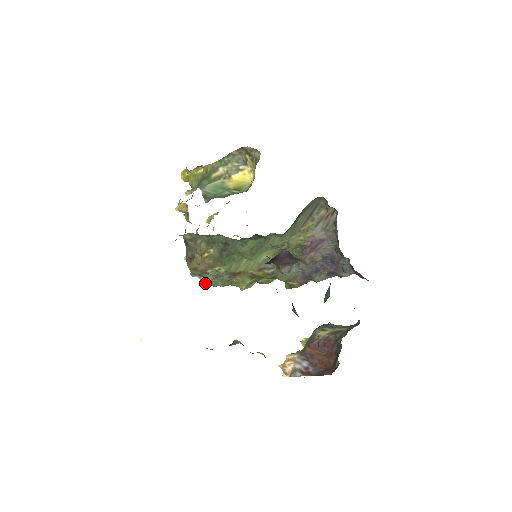
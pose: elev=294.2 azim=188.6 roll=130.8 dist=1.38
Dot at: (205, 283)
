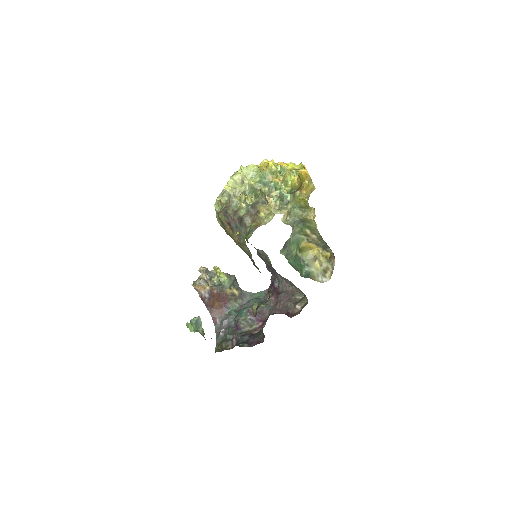
Dot at: (215, 207)
